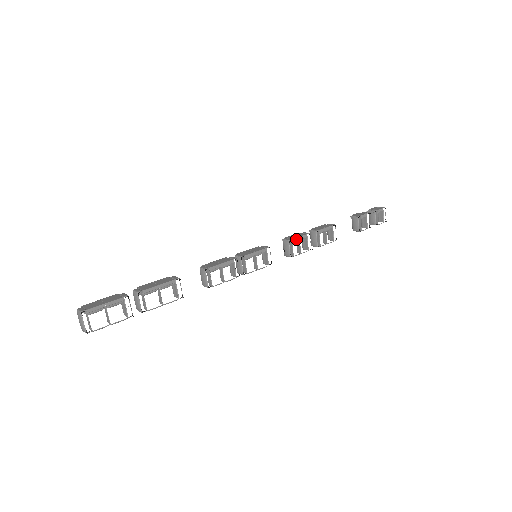
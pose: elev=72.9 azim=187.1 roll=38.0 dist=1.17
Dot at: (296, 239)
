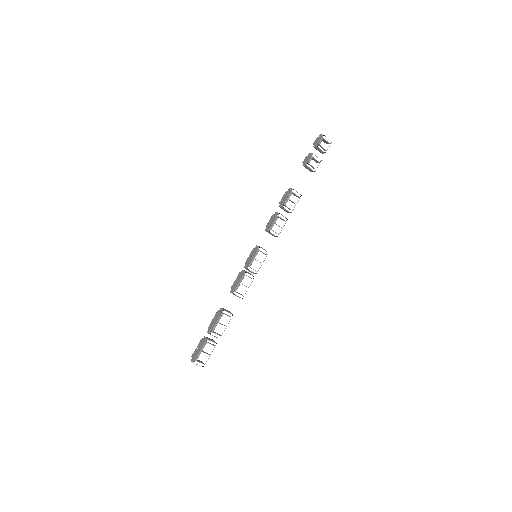
Dot at: (272, 225)
